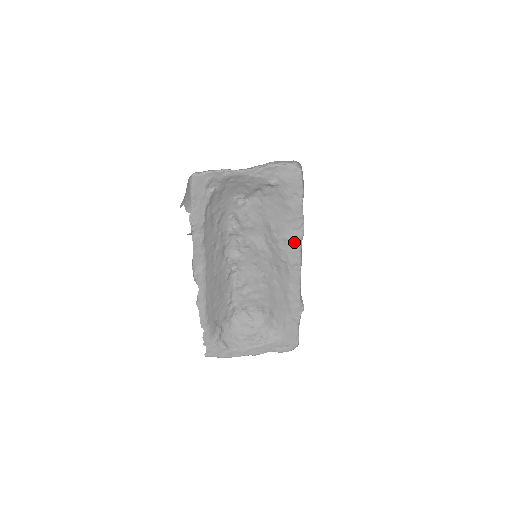
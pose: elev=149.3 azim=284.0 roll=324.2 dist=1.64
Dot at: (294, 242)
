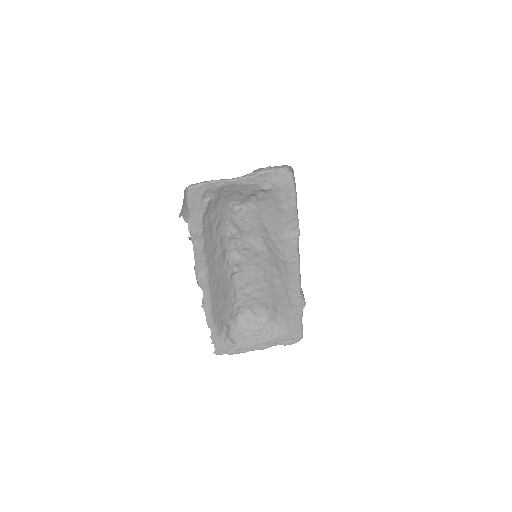
Dot at: (291, 242)
